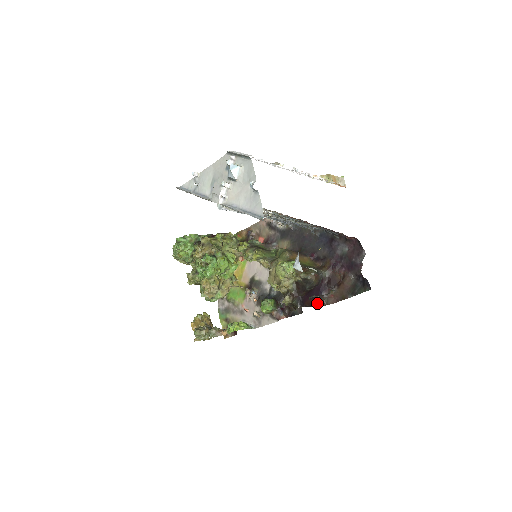
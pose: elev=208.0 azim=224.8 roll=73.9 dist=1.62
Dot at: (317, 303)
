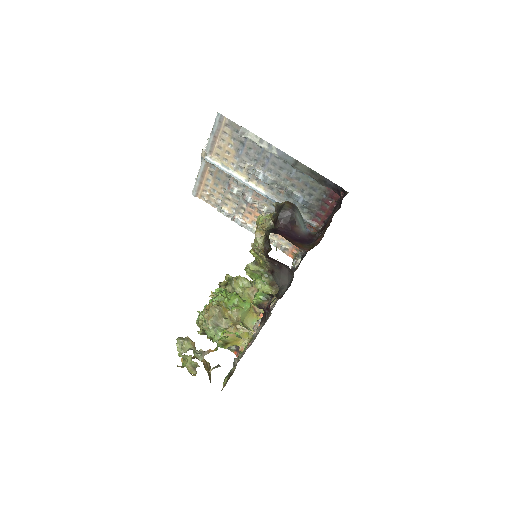
Dot at: (300, 247)
